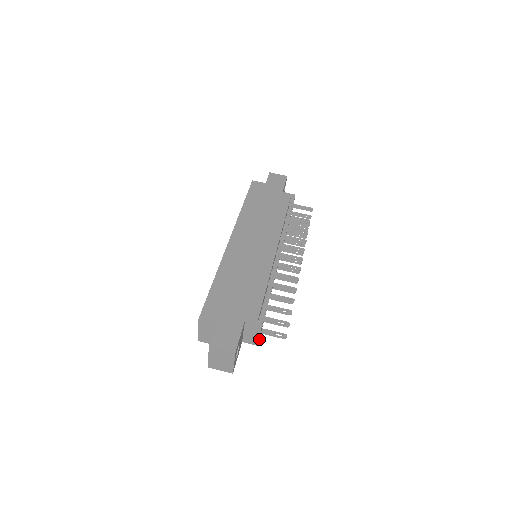
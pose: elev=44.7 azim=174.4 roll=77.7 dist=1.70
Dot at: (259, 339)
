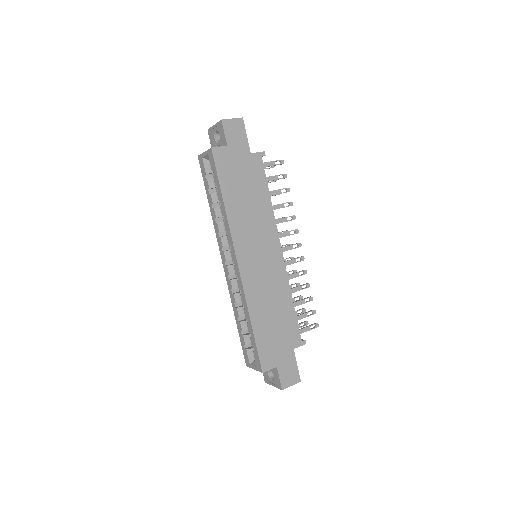
Dot at: occluded
